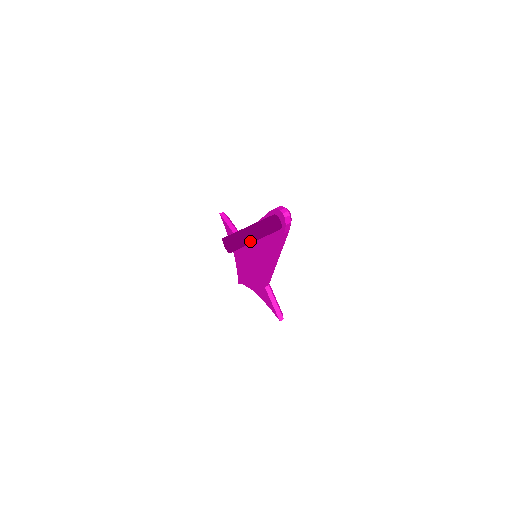
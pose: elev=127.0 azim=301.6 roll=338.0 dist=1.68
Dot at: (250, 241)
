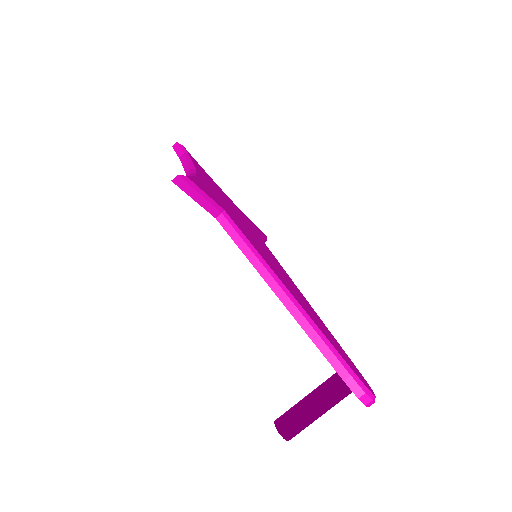
Dot at: occluded
